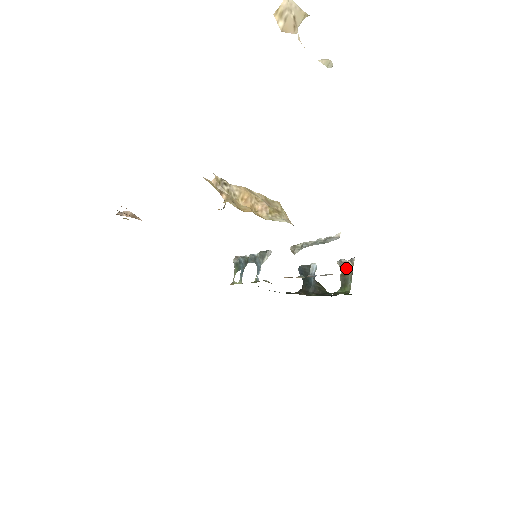
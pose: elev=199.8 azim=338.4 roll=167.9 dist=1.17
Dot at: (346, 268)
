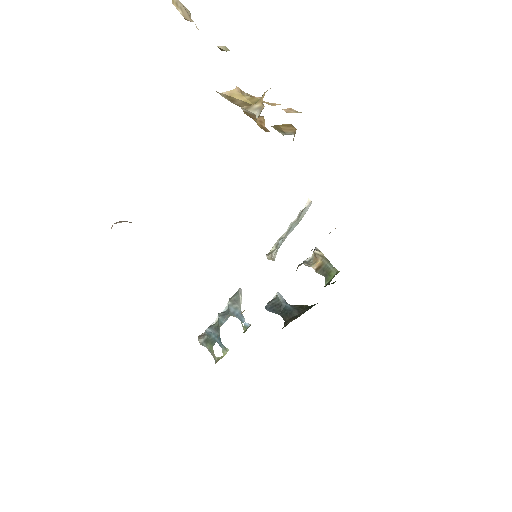
Dot at: (316, 261)
